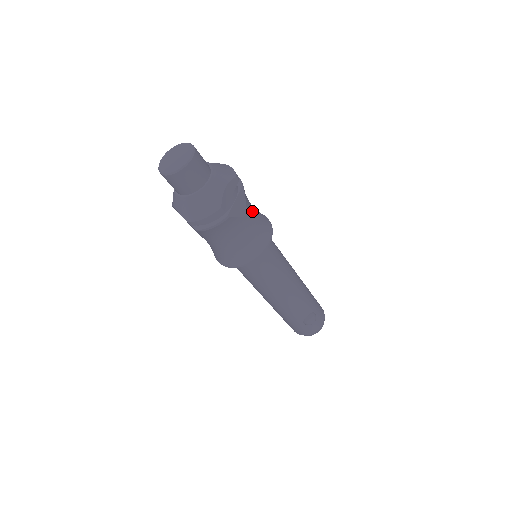
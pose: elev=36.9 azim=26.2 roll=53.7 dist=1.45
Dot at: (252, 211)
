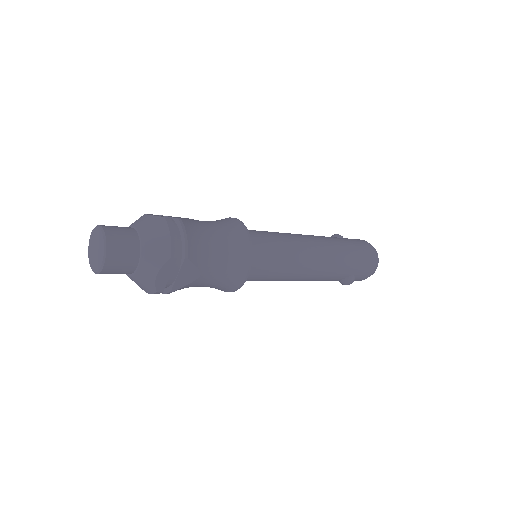
Dot at: (214, 262)
